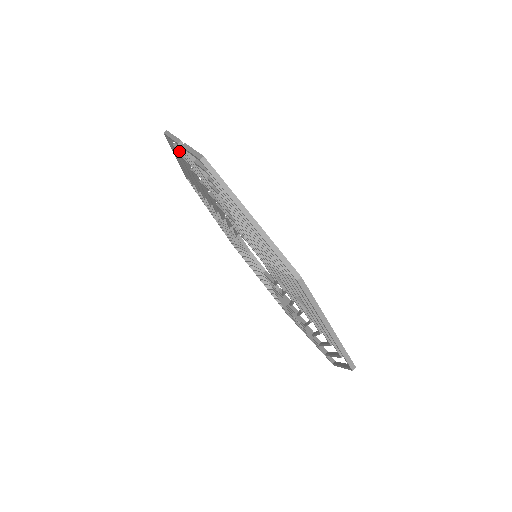
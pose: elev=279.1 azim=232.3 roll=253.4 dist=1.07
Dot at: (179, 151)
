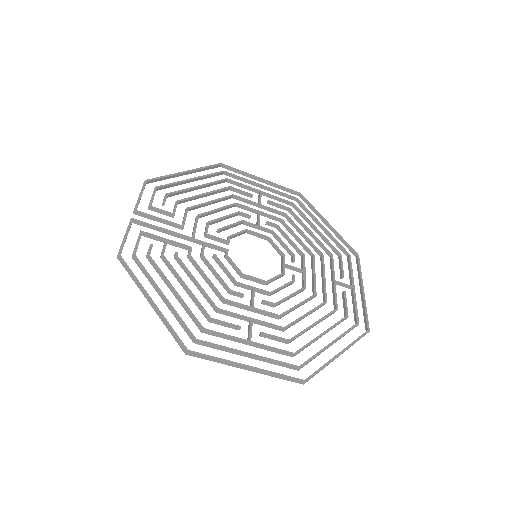
Dot at: (151, 203)
